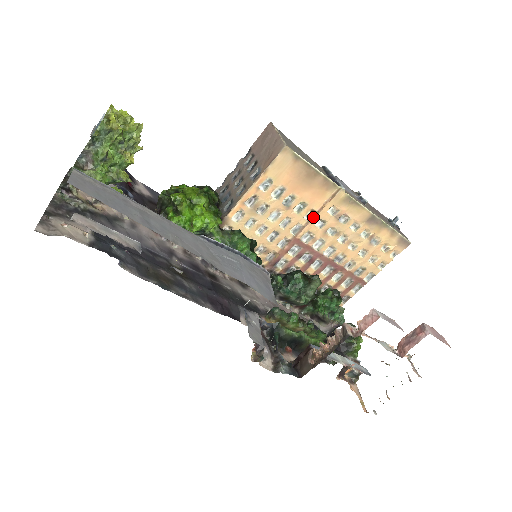
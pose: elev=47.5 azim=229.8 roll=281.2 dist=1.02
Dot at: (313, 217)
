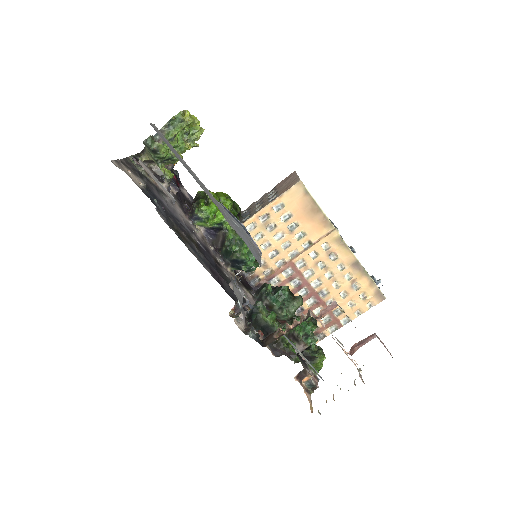
Dot at: (309, 247)
